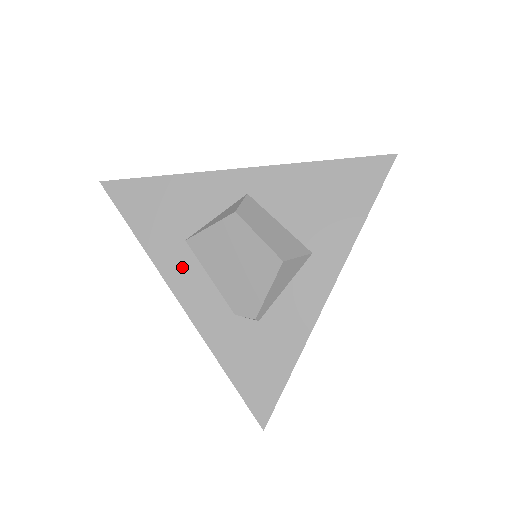
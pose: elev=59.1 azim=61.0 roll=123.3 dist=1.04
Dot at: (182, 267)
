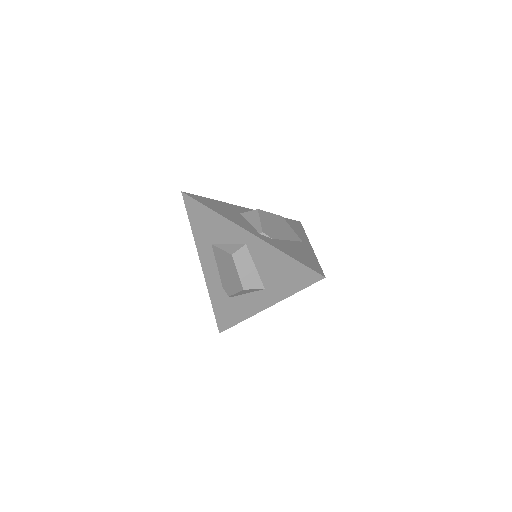
Dot at: (207, 254)
